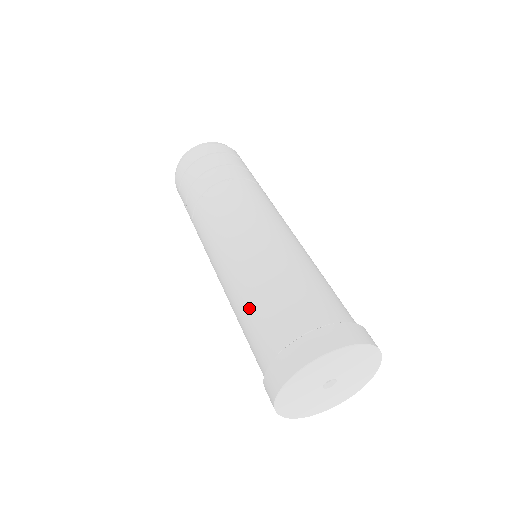
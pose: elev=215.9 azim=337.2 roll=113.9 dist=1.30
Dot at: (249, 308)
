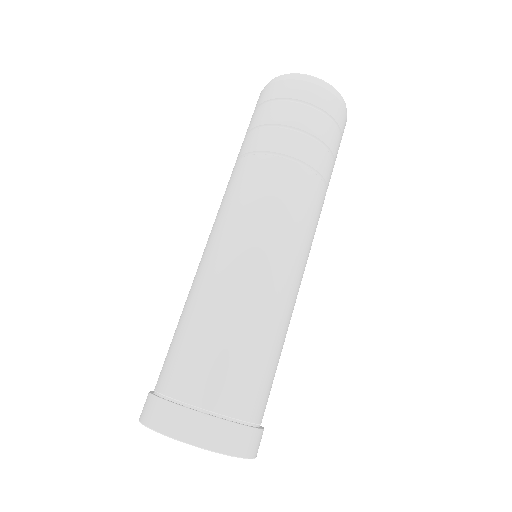
Dot at: (178, 325)
